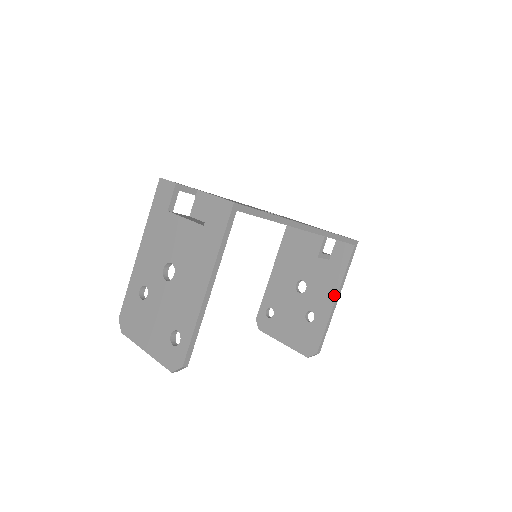
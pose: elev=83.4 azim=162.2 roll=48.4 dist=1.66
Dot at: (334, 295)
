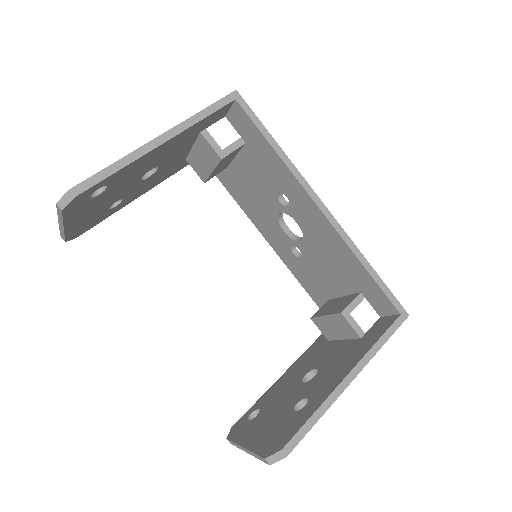
Dot at: (347, 370)
